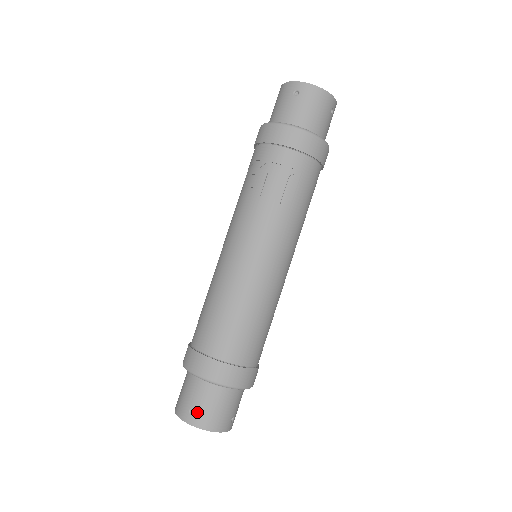
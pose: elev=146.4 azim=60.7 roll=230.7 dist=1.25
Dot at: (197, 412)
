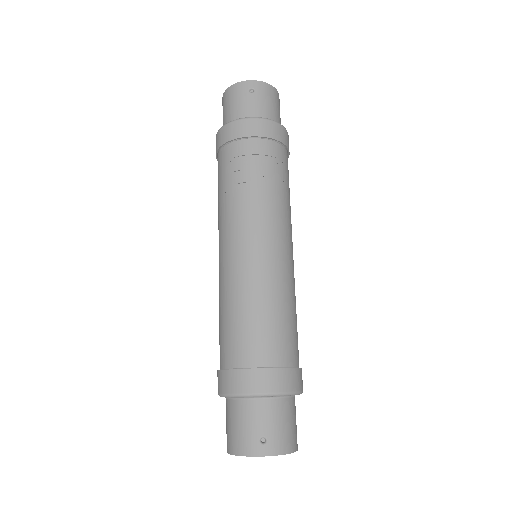
Dot at: (269, 437)
